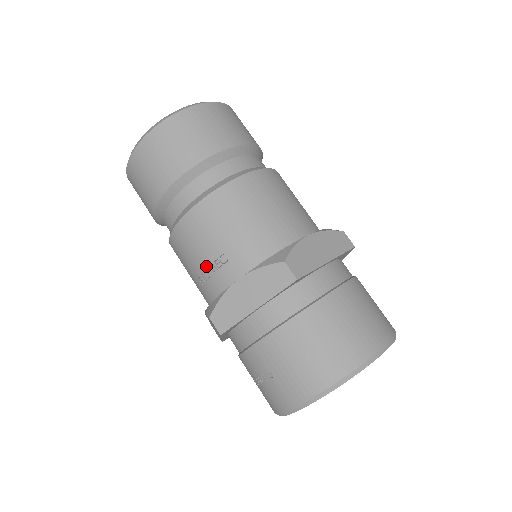
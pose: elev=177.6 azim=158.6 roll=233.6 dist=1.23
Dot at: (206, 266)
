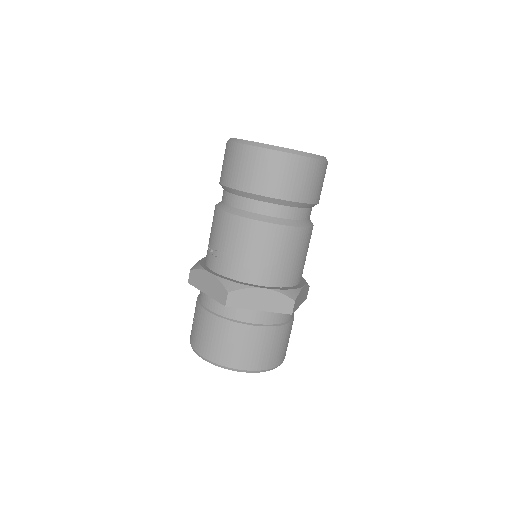
Dot at: (210, 244)
